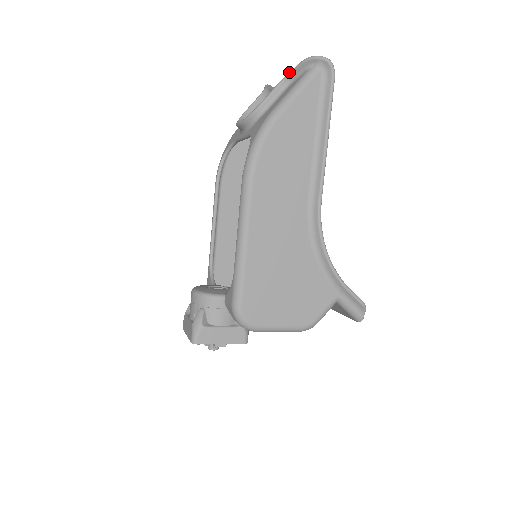
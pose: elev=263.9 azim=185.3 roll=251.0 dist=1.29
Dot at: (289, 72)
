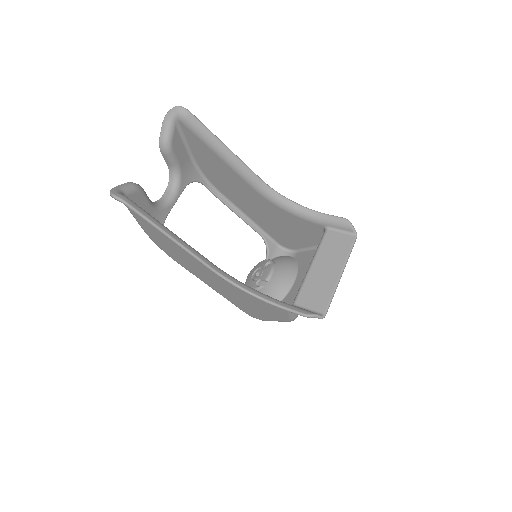
Dot at: occluded
